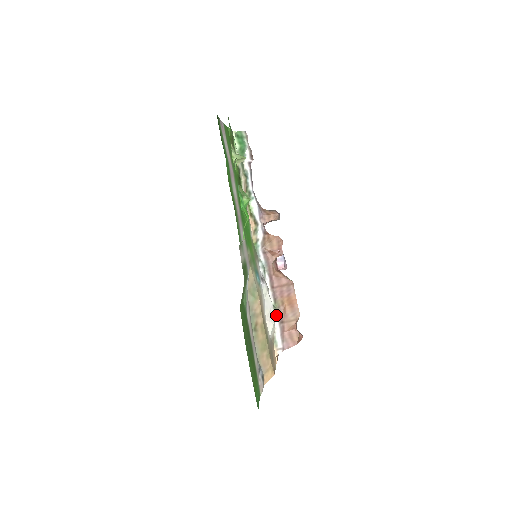
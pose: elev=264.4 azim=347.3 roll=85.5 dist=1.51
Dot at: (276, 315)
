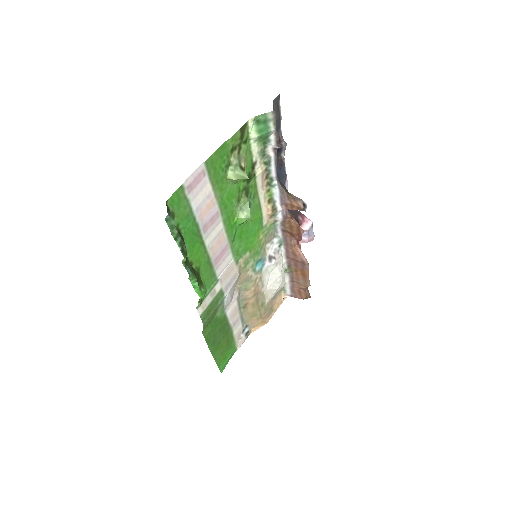
Dot at: (288, 276)
